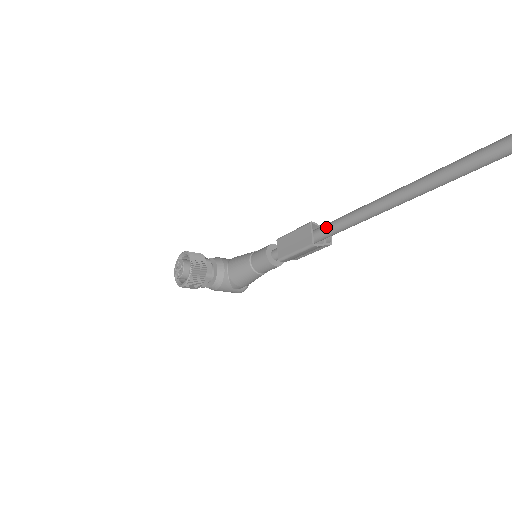
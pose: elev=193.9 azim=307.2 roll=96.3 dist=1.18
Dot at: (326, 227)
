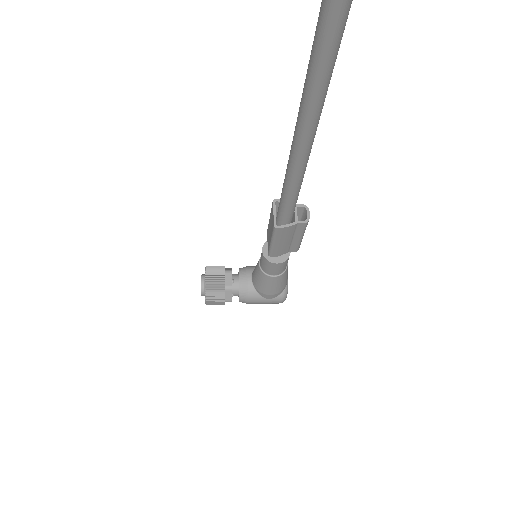
Dot at: occluded
